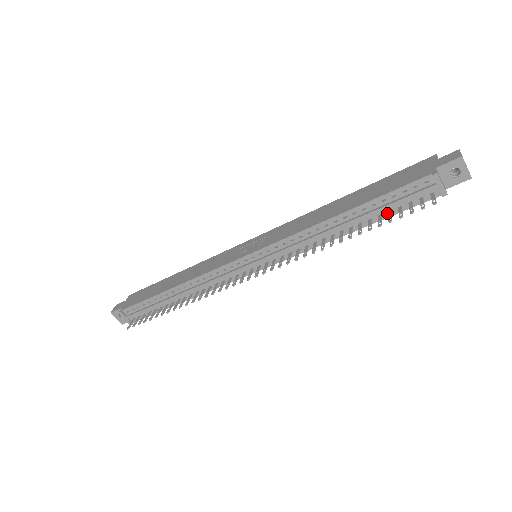
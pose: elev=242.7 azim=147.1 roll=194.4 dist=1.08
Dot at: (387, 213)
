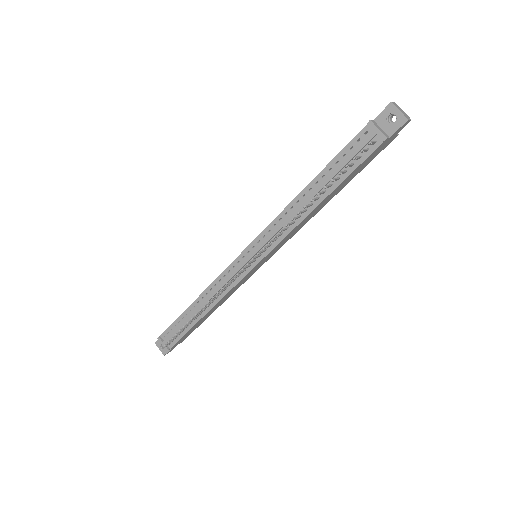
Dot at: (344, 174)
